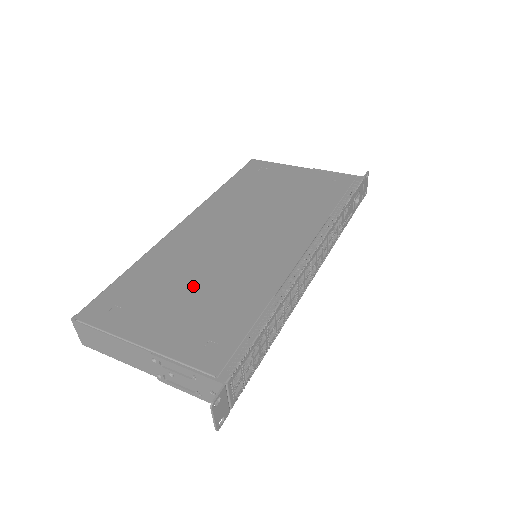
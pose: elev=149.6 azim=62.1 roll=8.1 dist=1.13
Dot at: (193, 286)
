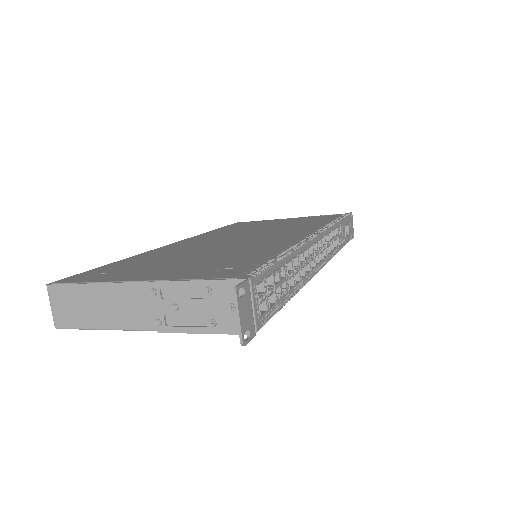
Dot at: (192, 257)
